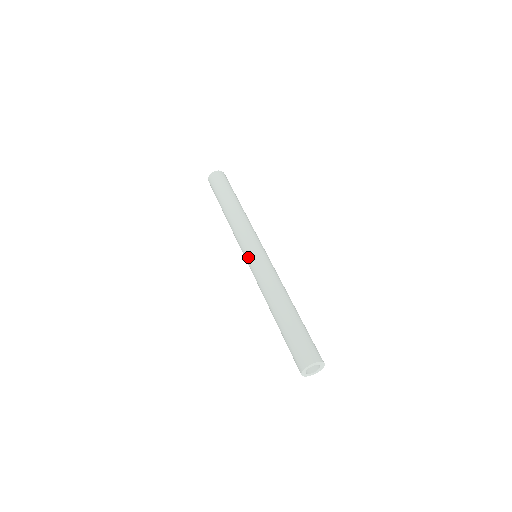
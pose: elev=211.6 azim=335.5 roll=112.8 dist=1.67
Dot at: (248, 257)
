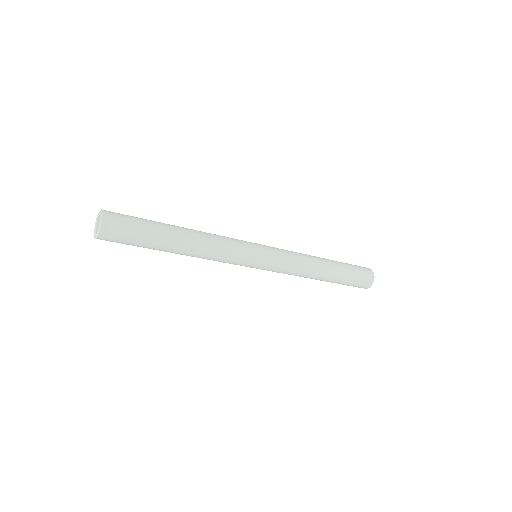
Dot at: (264, 264)
